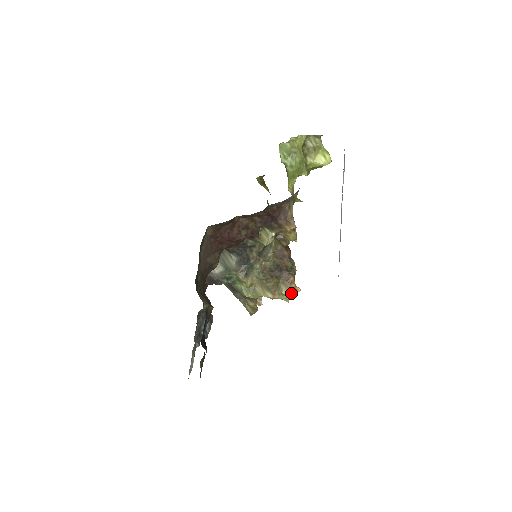
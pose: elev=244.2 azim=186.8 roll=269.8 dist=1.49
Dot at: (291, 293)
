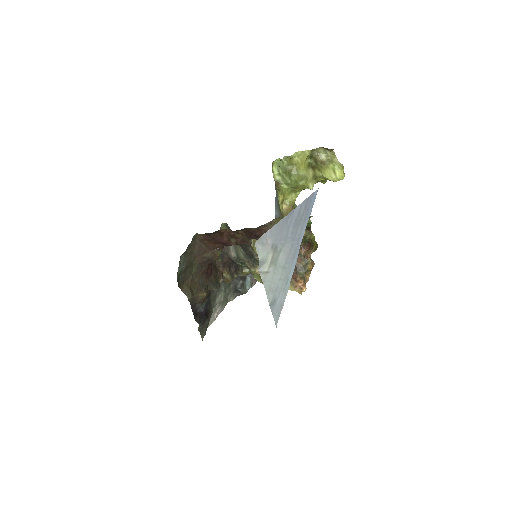
Dot at: (296, 290)
